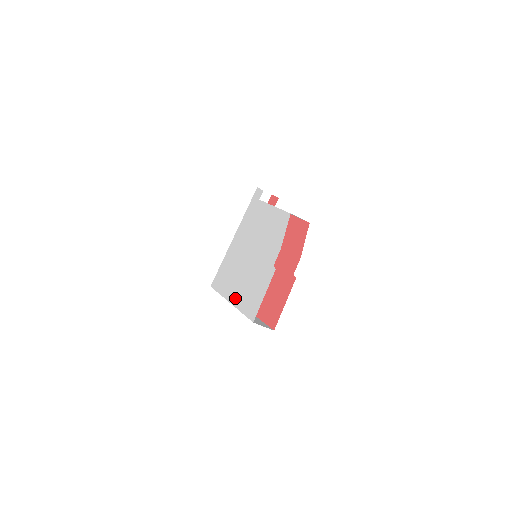
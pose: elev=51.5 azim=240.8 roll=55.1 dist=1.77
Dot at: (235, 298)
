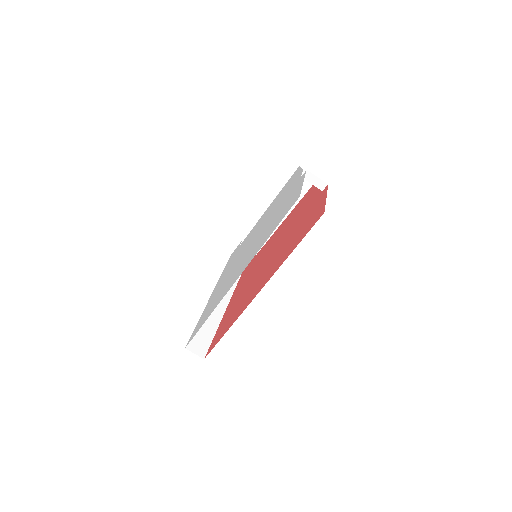
Dot at: (248, 261)
